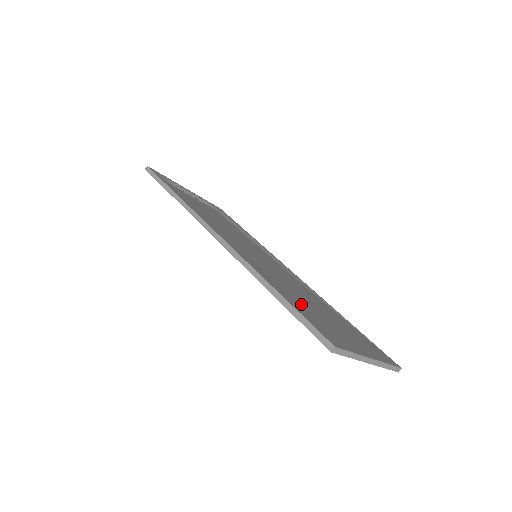
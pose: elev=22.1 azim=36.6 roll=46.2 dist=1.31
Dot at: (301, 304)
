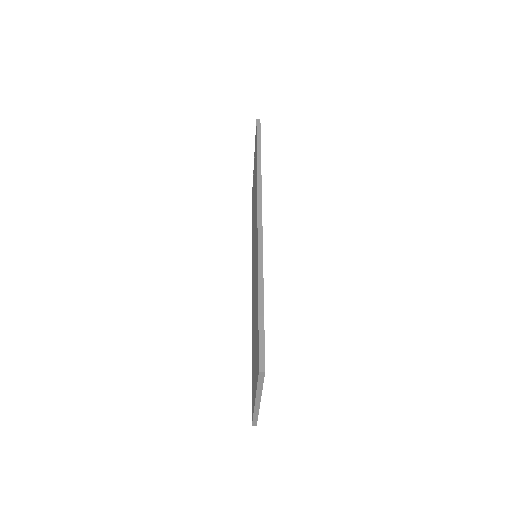
Dot at: occluded
